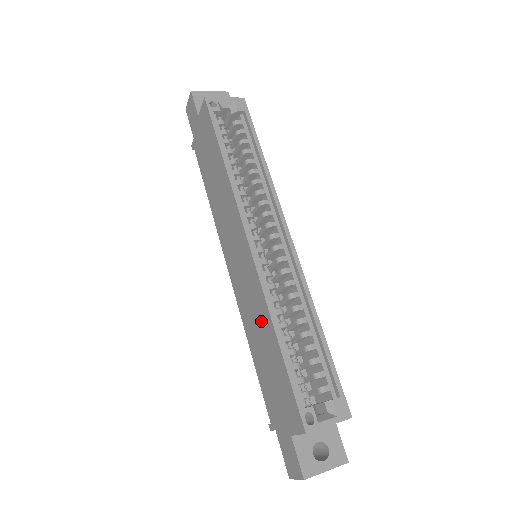
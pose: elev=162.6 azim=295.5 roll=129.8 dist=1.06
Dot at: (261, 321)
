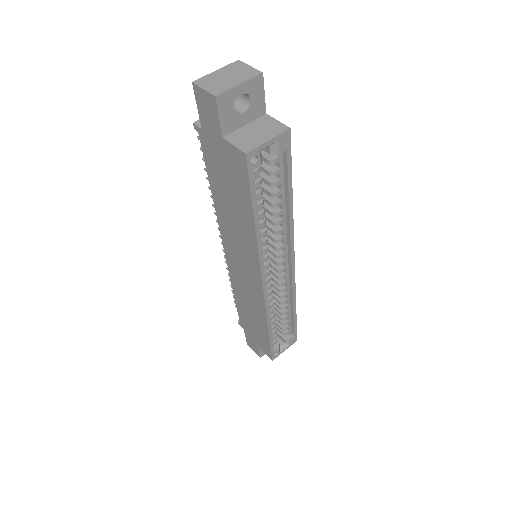
Dot at: (255, 310)
